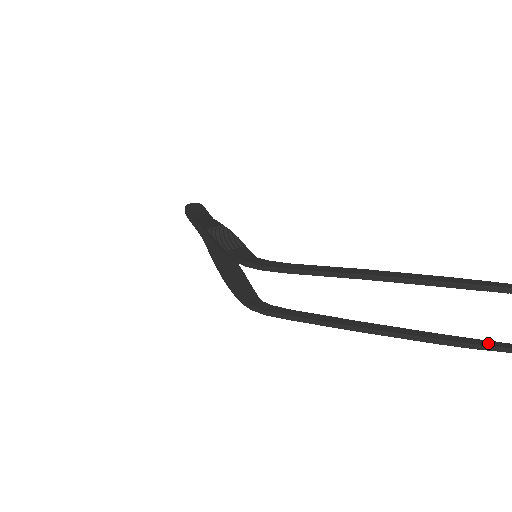
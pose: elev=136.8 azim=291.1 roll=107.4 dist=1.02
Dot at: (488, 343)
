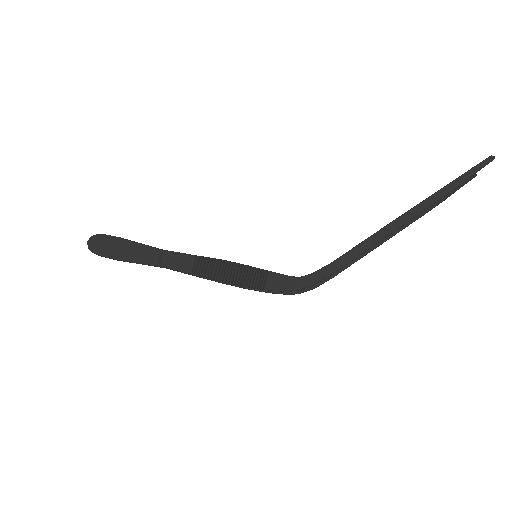
Dot at: (450, 192)
